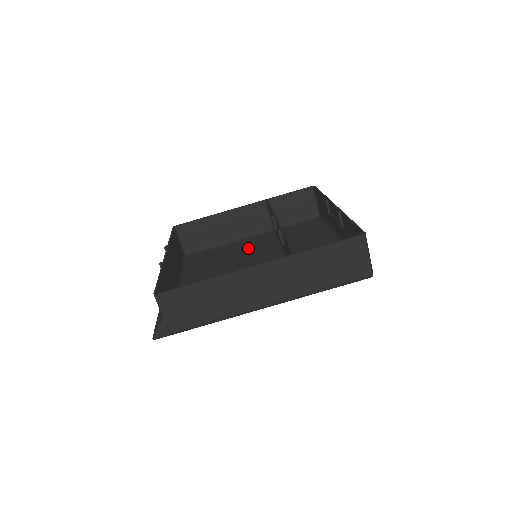
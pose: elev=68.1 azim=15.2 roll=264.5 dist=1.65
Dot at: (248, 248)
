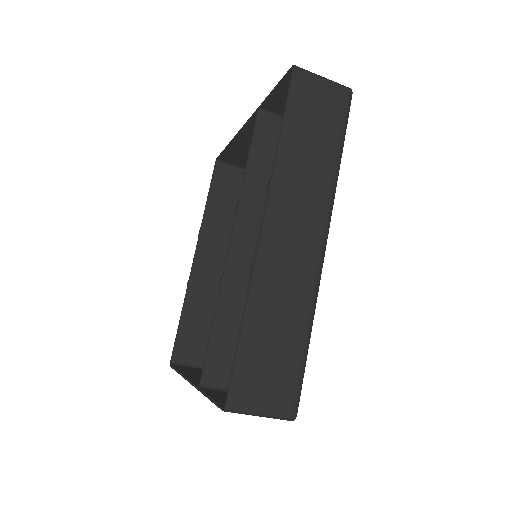
Dot at: occluded
